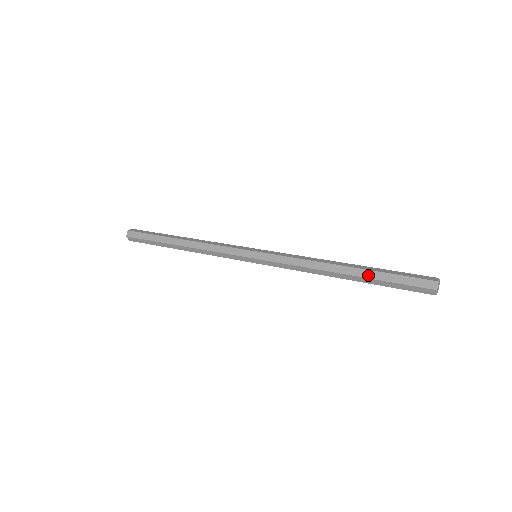
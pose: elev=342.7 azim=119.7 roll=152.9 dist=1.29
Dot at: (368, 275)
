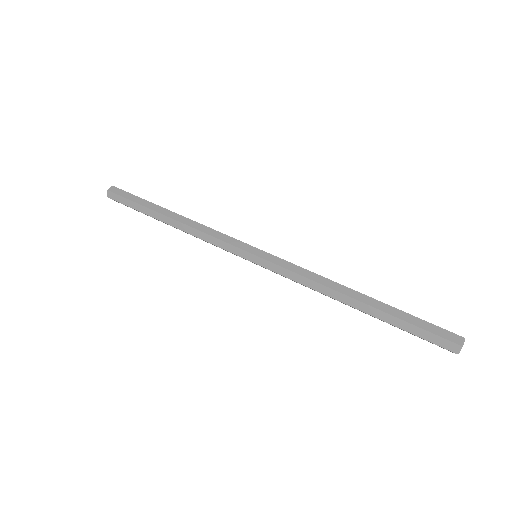
Dot at: (386, 309)
